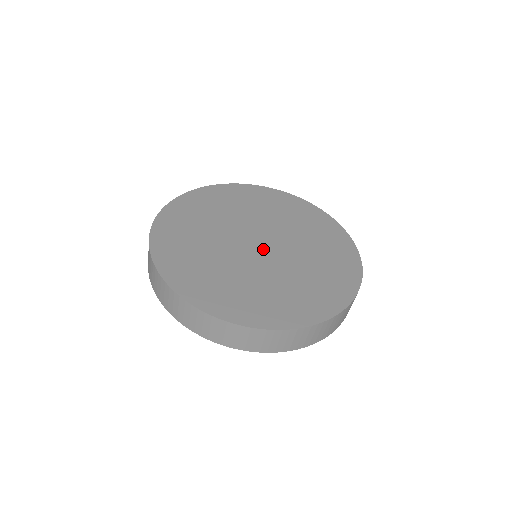
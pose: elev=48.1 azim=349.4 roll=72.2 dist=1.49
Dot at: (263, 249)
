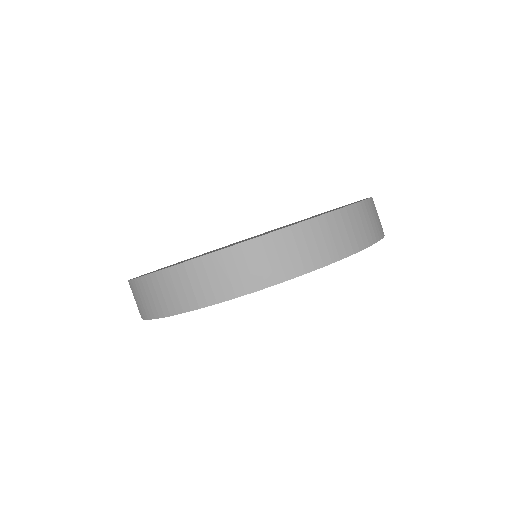
Dot at: occluded
